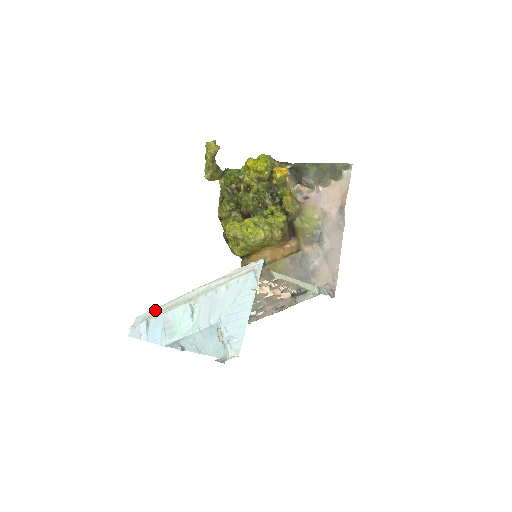
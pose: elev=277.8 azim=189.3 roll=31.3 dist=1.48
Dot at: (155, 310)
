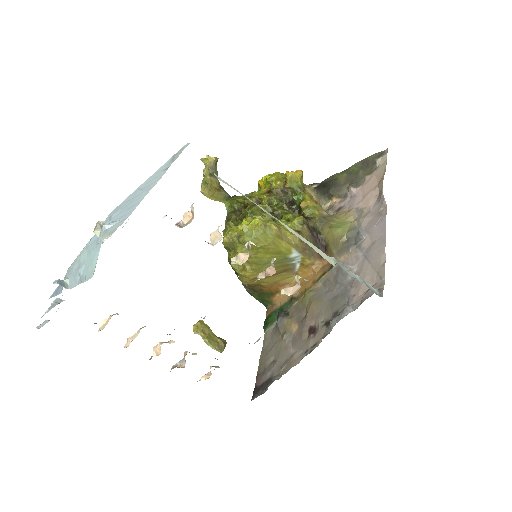
Dot at: occluded
